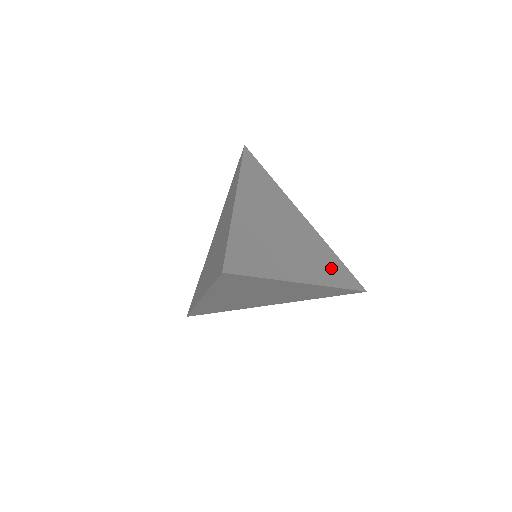
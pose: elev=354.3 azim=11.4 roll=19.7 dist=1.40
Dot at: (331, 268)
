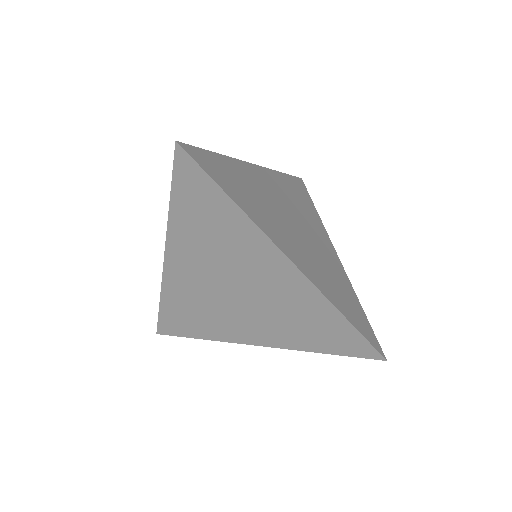
Dot at: (342, 296)
